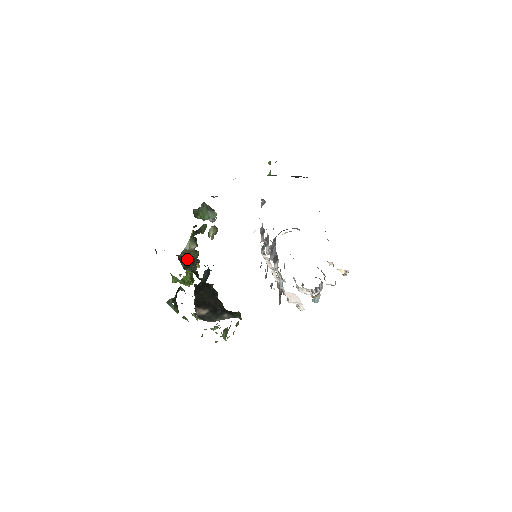
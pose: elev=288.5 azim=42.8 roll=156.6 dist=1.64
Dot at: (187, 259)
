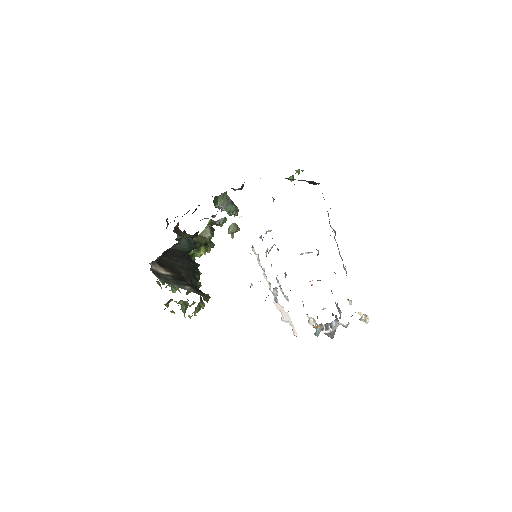
Dot at: occluded
